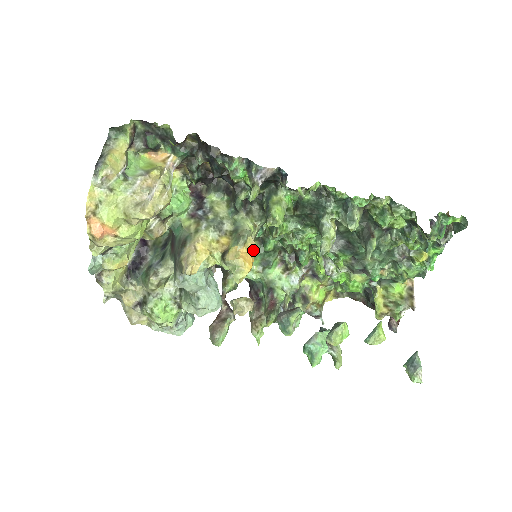
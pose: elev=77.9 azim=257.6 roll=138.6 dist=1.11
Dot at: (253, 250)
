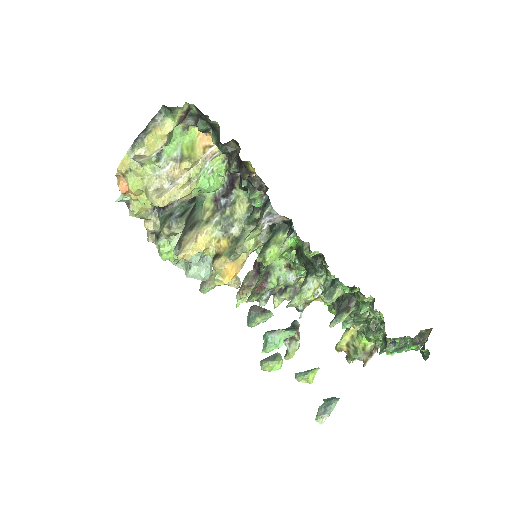
Dot at: occluded
